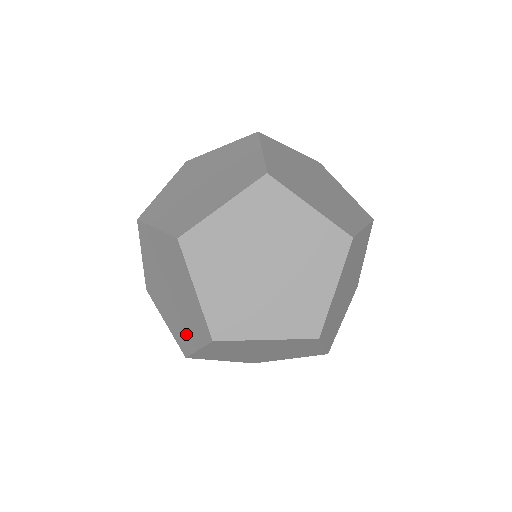
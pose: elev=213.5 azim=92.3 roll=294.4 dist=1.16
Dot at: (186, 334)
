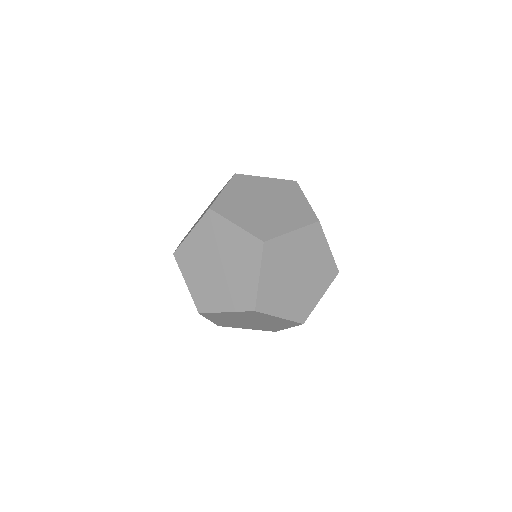
Dot at: occluded
